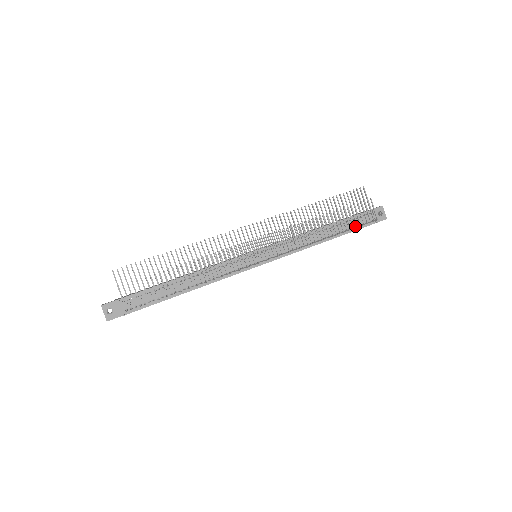
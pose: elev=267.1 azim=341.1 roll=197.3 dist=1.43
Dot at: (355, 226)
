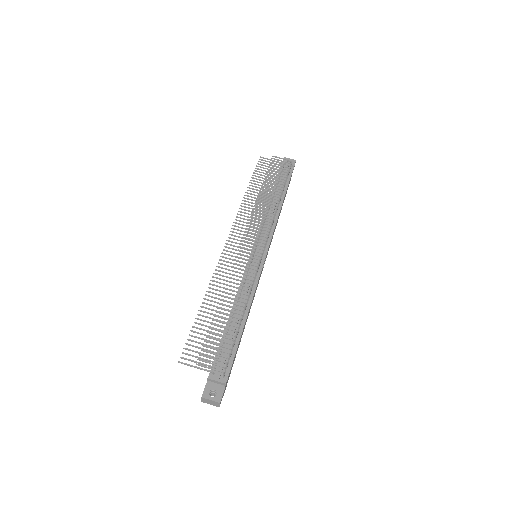
Dot at: occluded
